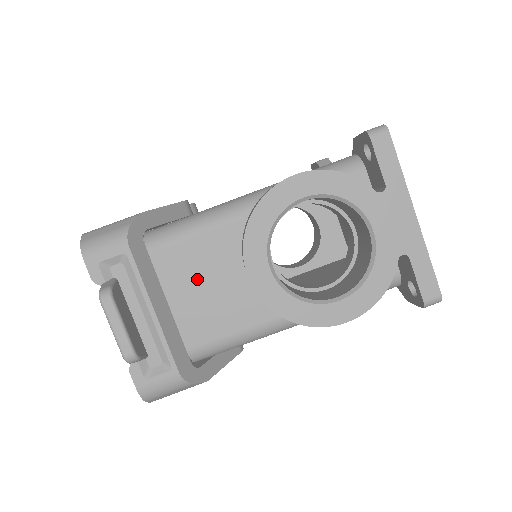
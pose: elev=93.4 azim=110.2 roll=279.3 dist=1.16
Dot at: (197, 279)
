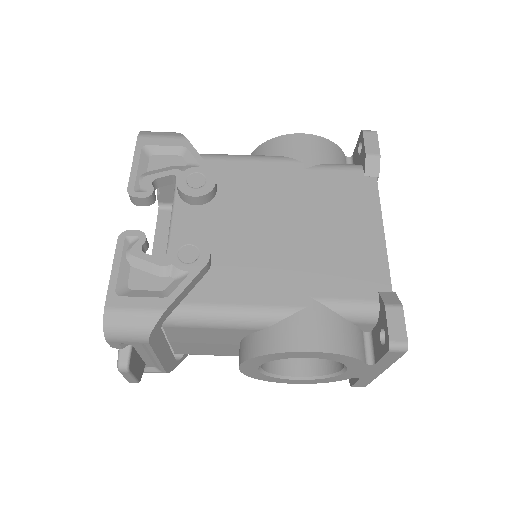
Dot at: (198, 340)
